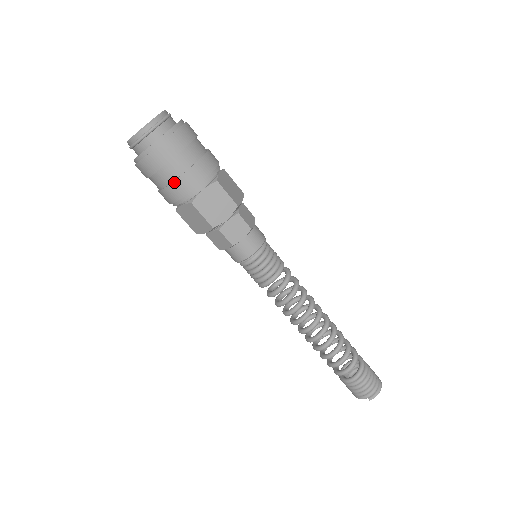
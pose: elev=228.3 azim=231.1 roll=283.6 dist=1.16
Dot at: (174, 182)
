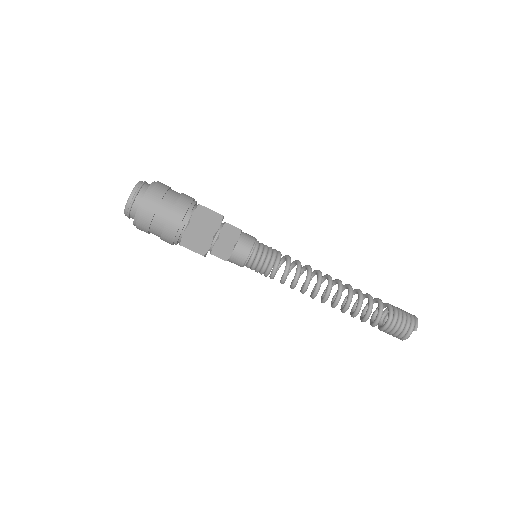
Dot at: (170, 215)
